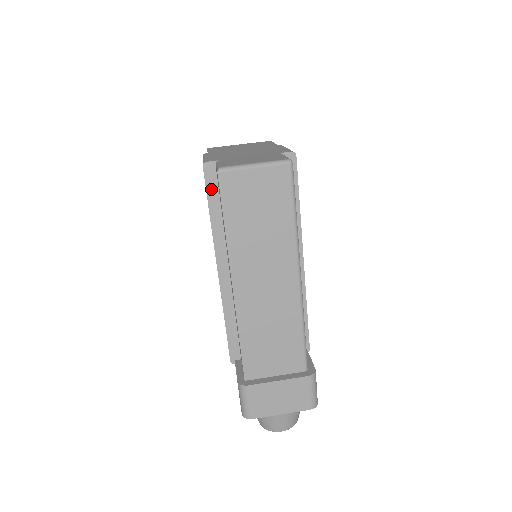
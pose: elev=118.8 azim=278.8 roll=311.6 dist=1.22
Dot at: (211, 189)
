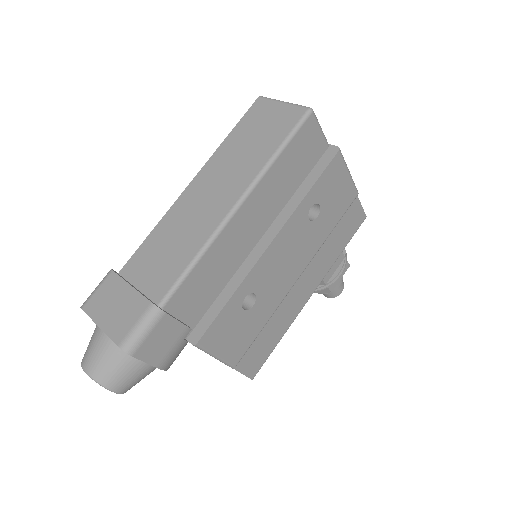
Dot at: occluded
